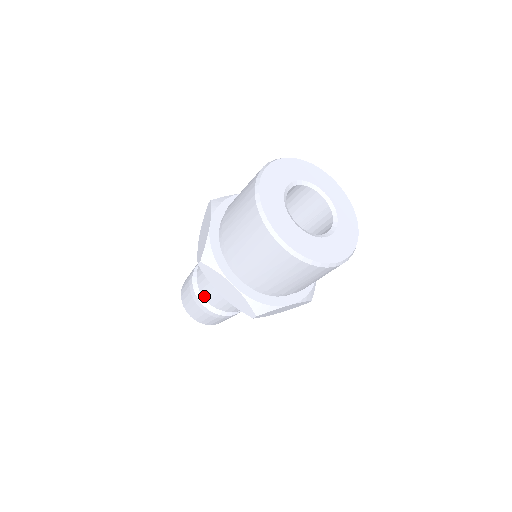
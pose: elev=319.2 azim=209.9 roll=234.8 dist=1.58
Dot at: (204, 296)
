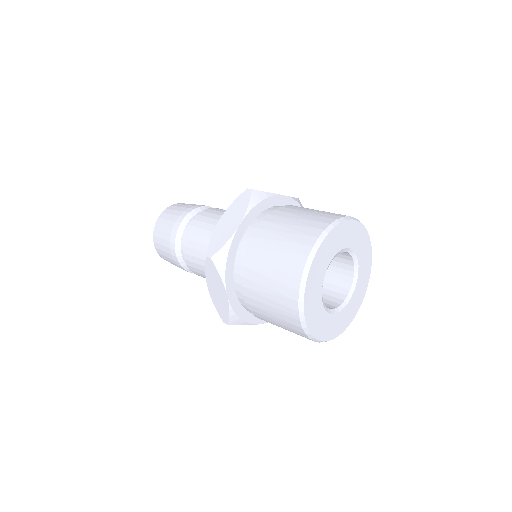
Dot at: (183, 253)
